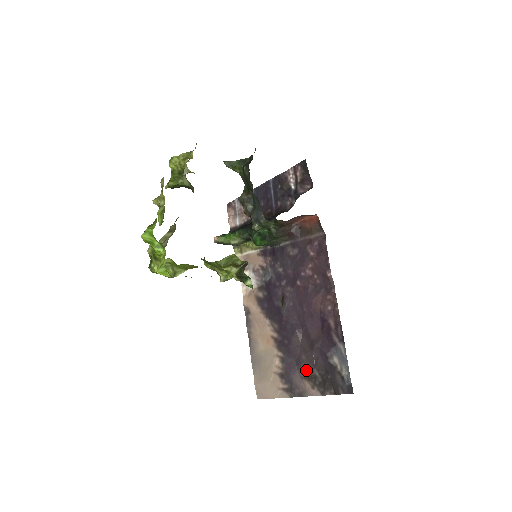
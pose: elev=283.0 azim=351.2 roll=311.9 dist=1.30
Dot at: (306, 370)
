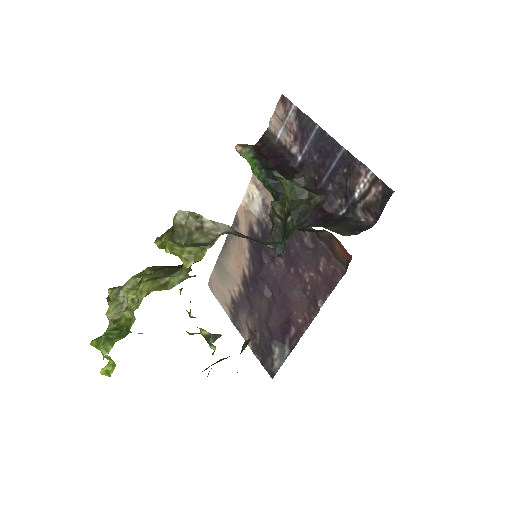
Dot at: (252, 325)
